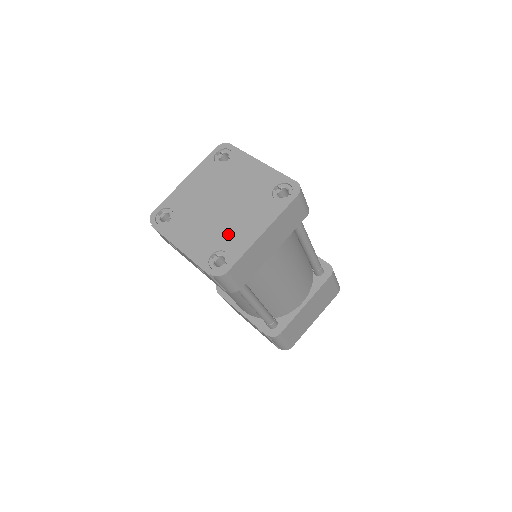
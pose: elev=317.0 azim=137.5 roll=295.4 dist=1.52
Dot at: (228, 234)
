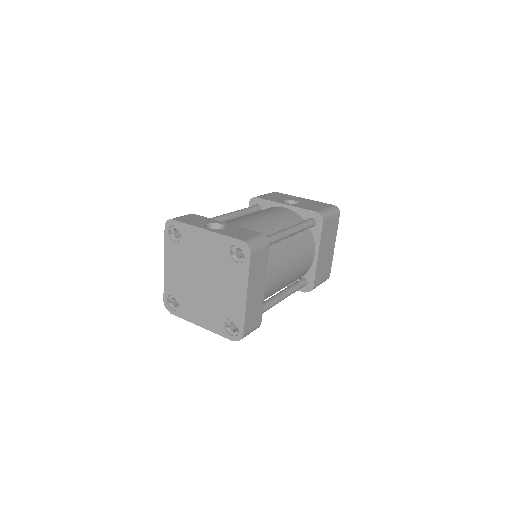
Dot at: (224, 305)
